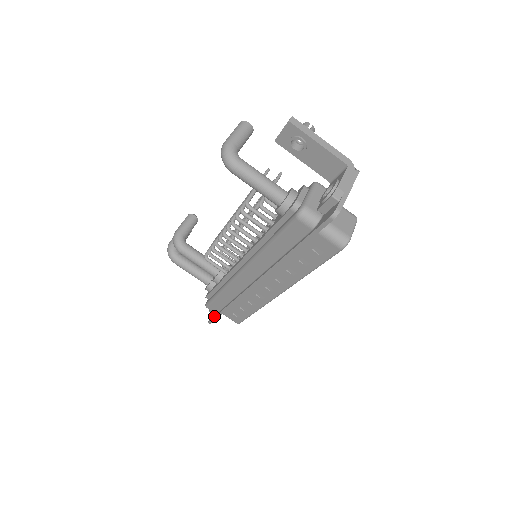
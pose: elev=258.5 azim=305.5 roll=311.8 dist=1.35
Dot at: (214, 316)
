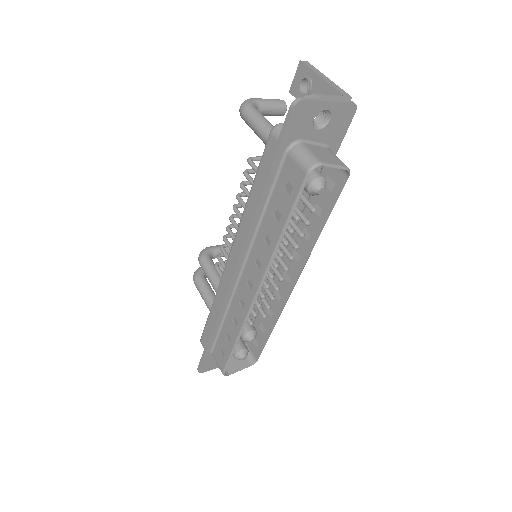
Dot at: (203, 354)
